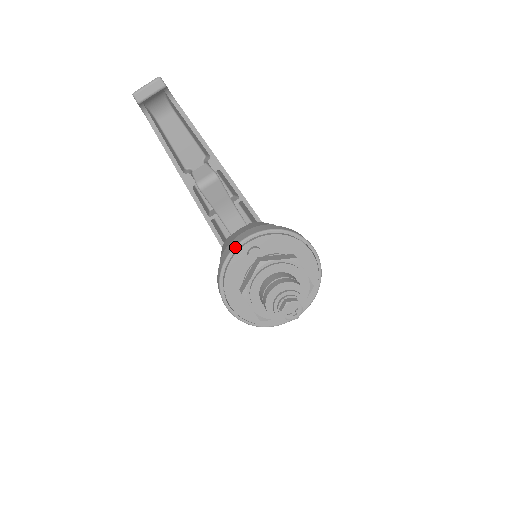
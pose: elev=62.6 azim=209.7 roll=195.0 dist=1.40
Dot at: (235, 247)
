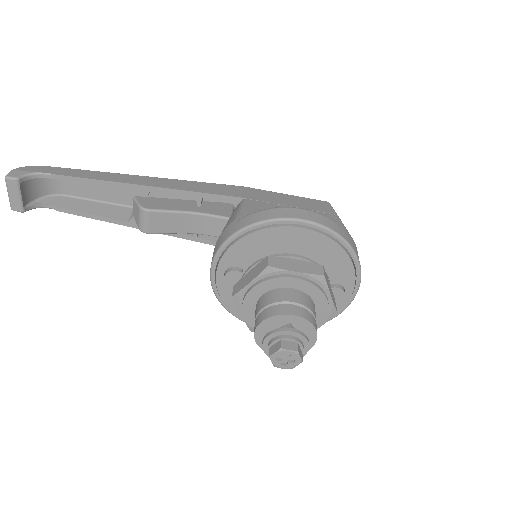
Dot at: (211, 282)
